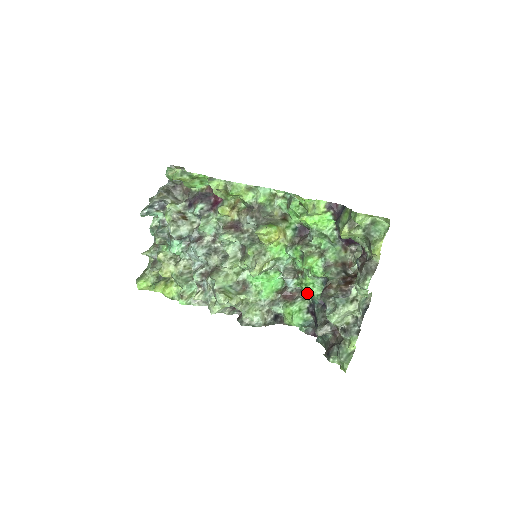
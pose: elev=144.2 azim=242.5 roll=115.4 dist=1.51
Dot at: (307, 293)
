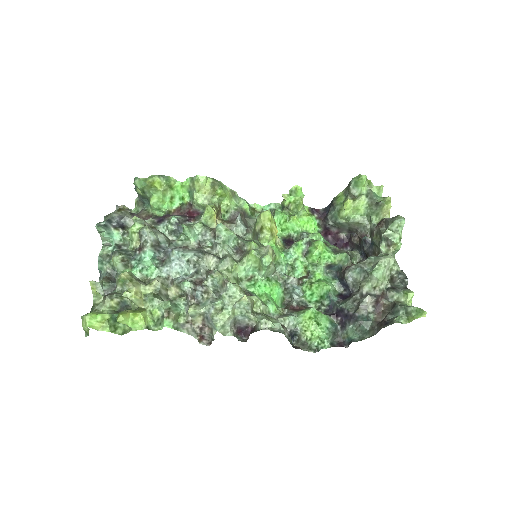
Dot at: (324, 285)
